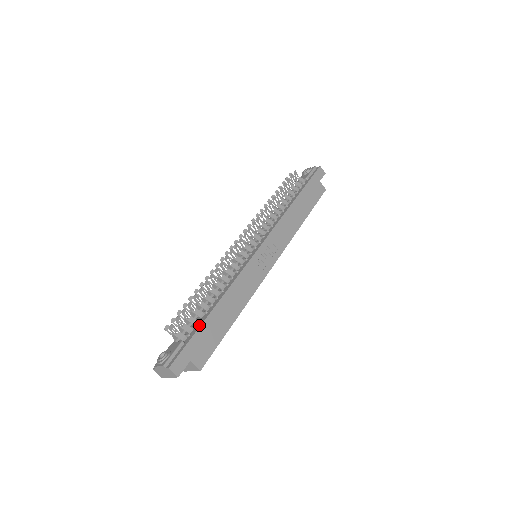
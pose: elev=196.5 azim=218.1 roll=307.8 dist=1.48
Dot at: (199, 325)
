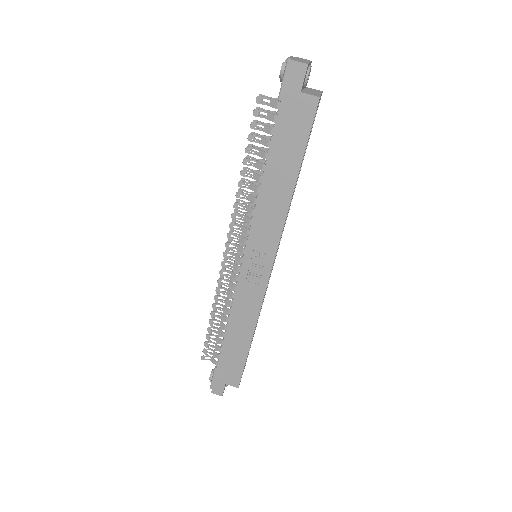
Dot at: occluded
